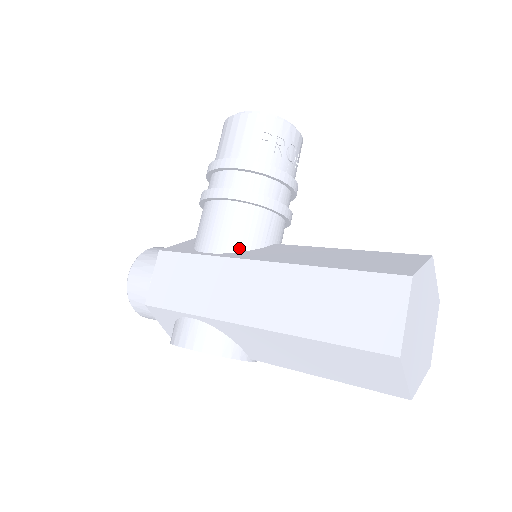
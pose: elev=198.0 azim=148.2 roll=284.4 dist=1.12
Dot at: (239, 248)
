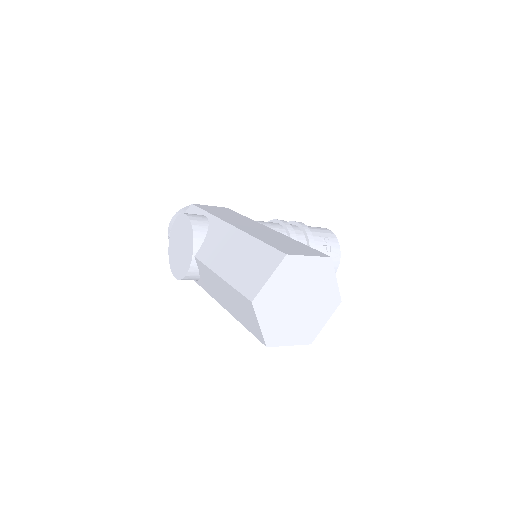
Dot at: occluded
